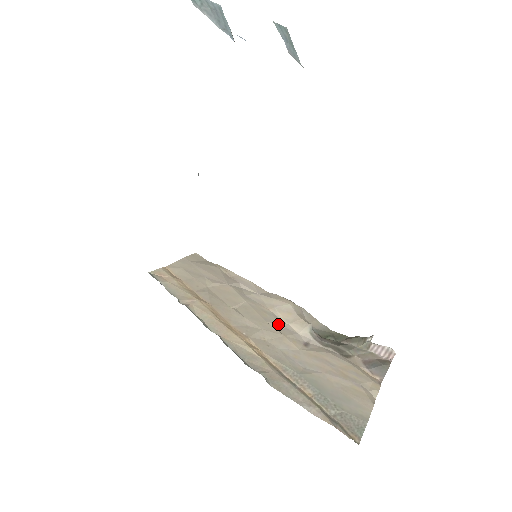
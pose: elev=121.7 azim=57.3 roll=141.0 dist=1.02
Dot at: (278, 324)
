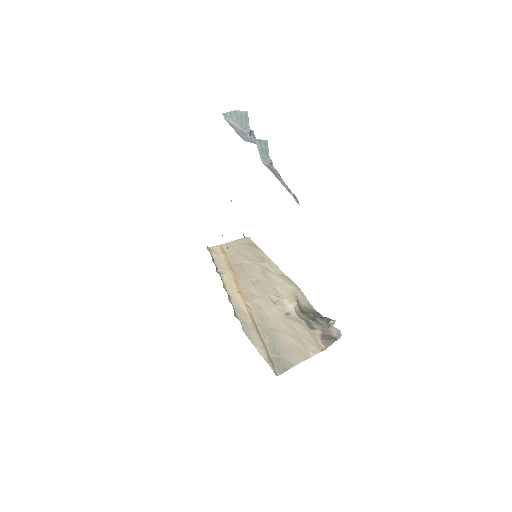
Dot at: (276, 297)
